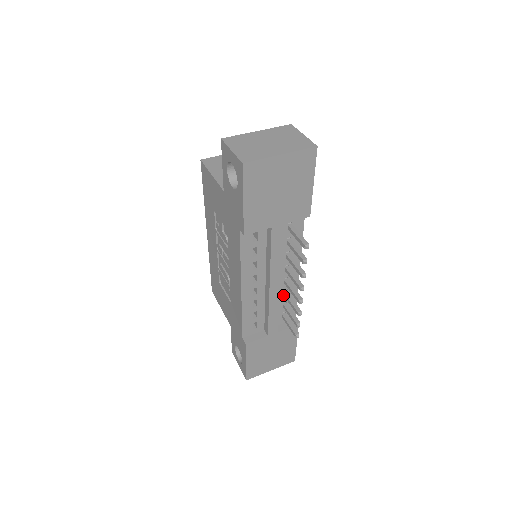
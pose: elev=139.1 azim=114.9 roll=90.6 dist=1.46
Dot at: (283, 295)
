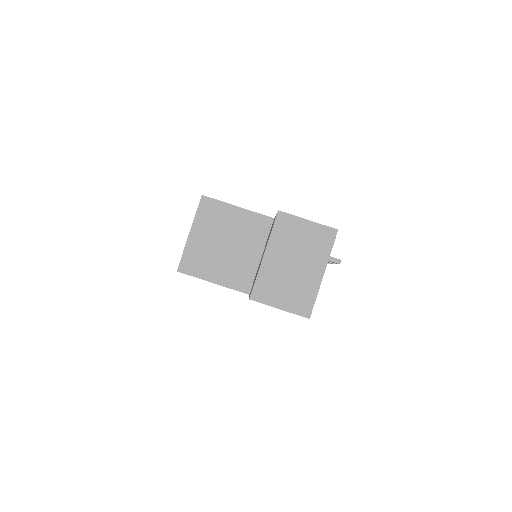
Dot at: occluded
